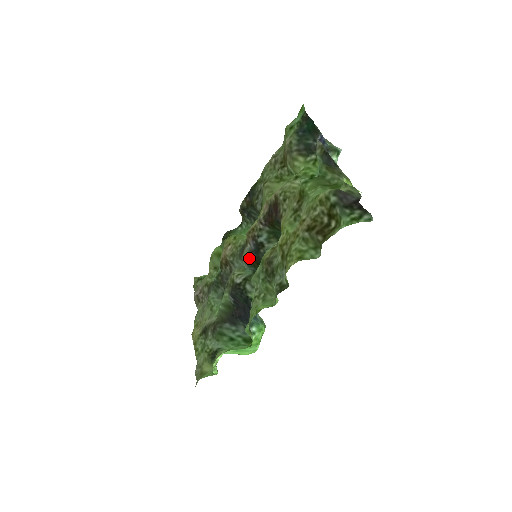
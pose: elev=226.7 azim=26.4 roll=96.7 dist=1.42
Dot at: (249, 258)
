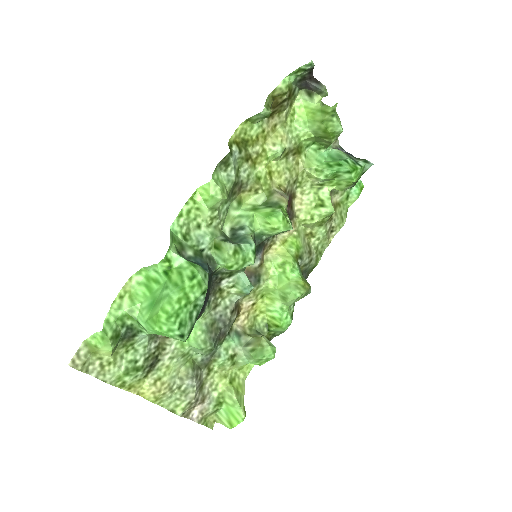
Dot at: occluded
